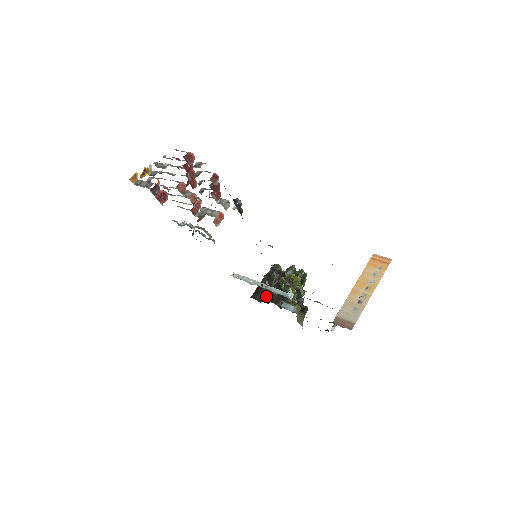
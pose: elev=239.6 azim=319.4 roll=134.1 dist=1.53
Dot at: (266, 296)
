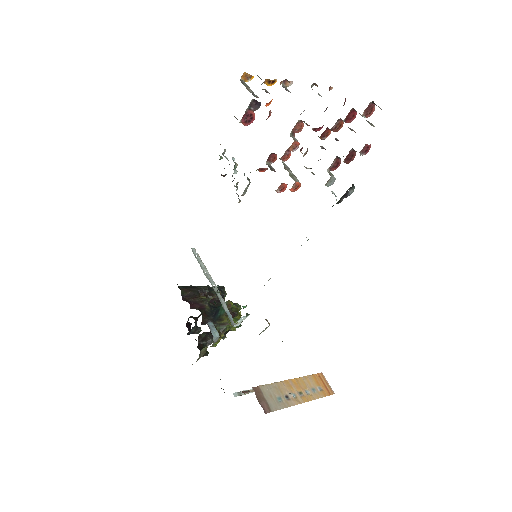
Dot at: (195, 300)
